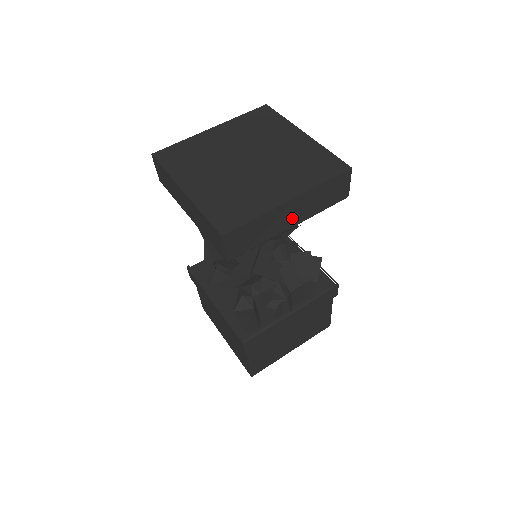
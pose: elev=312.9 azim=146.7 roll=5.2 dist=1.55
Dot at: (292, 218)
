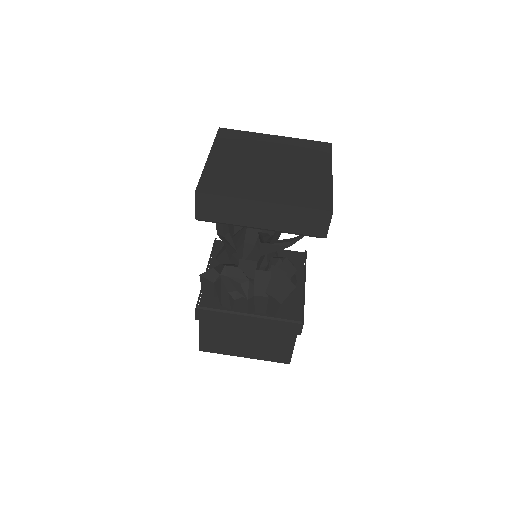
Dot at: (263, 220)
